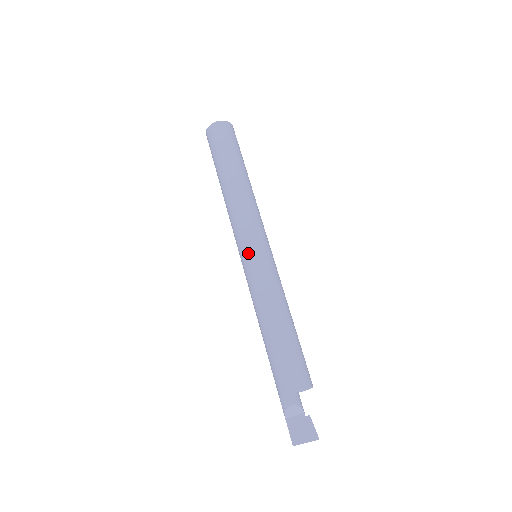
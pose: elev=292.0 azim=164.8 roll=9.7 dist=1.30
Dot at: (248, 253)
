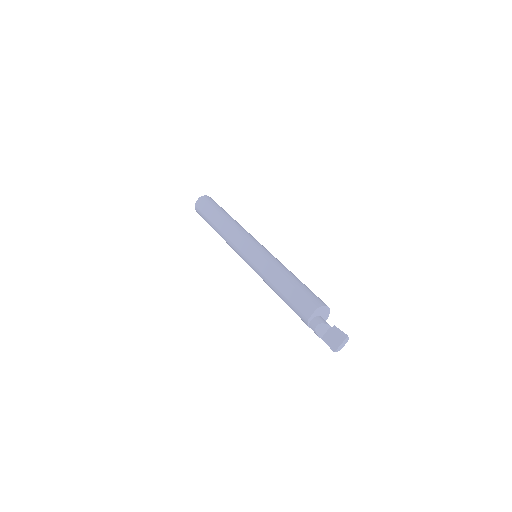
Dot at: (246, 256)
